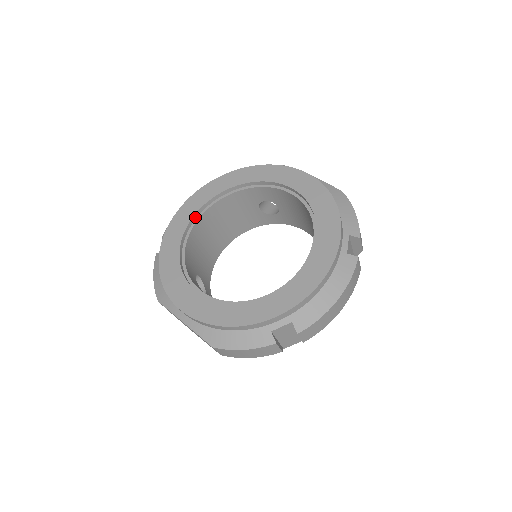
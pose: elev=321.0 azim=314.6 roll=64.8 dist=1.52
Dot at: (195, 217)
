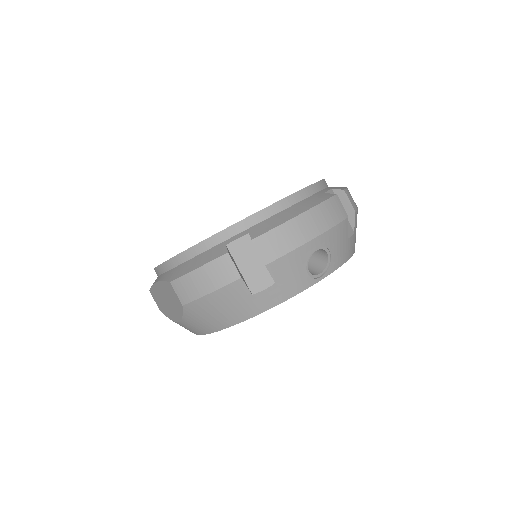
Dot at: occluded
